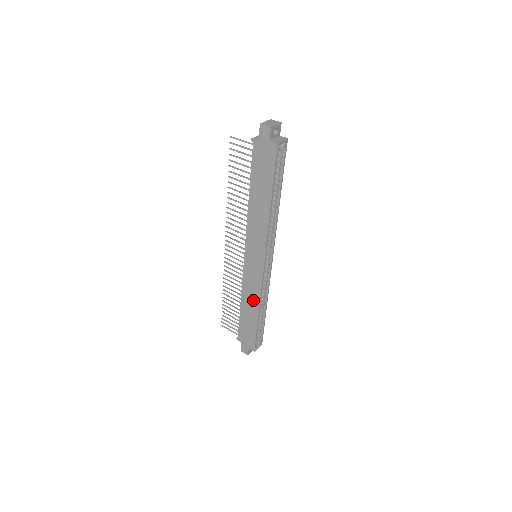
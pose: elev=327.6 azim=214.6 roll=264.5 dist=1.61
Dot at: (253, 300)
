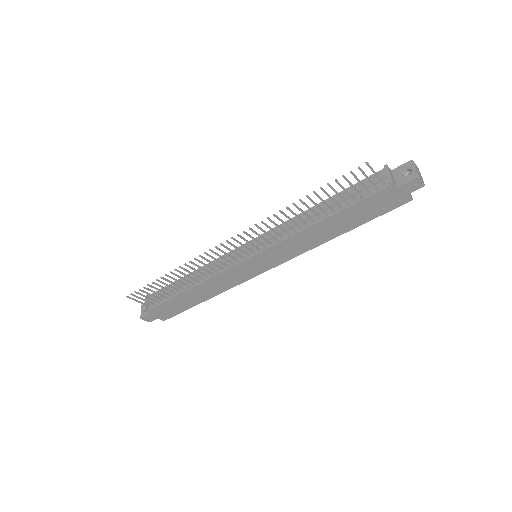
Dot at: (215, 289)
